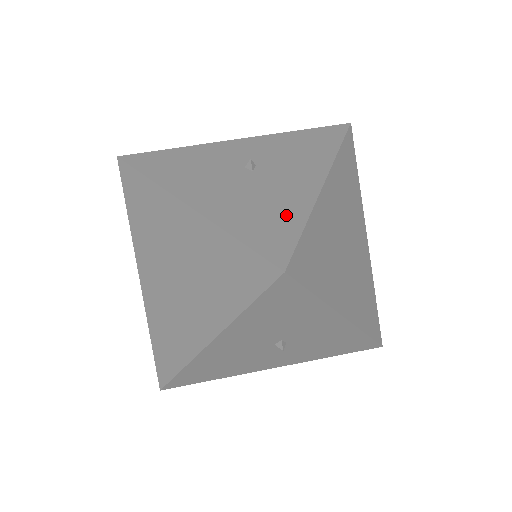
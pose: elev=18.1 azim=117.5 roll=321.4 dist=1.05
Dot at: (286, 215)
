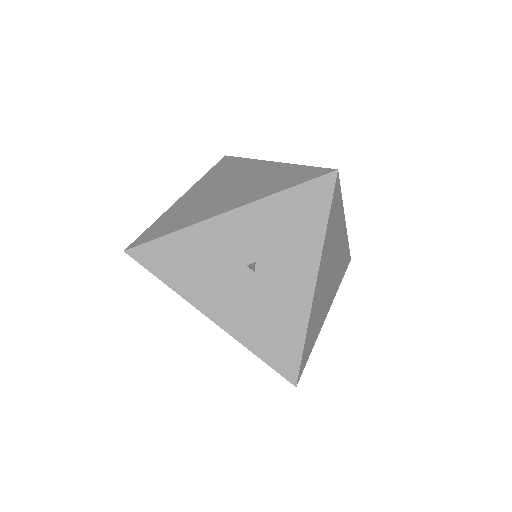
Dot at: (290, 332)
